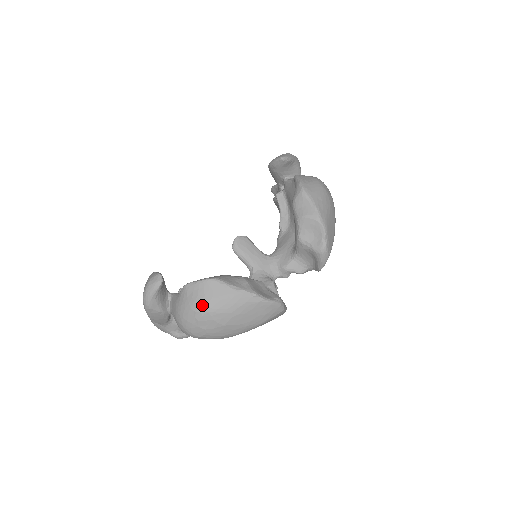
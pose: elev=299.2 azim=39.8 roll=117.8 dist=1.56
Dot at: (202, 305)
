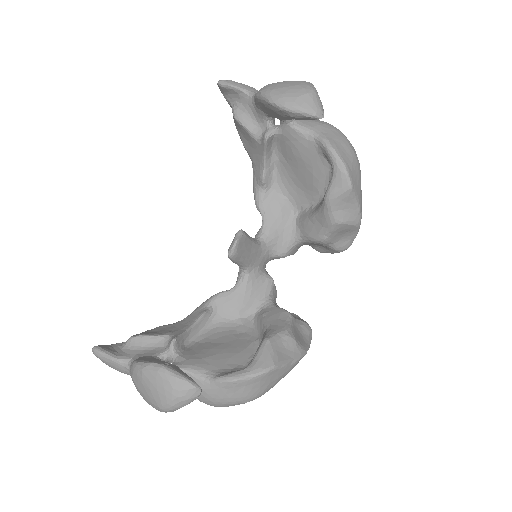
Dot at: (256, 396)
